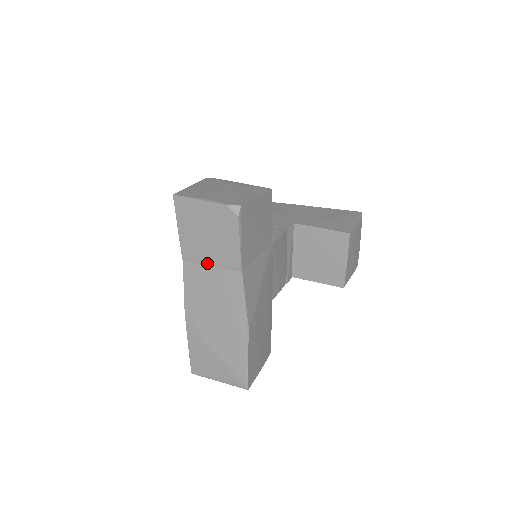
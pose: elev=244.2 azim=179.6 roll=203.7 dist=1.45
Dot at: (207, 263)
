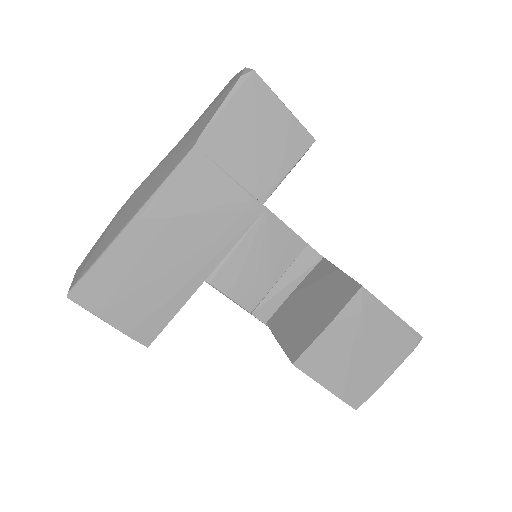
Dot at: (188, 137)
